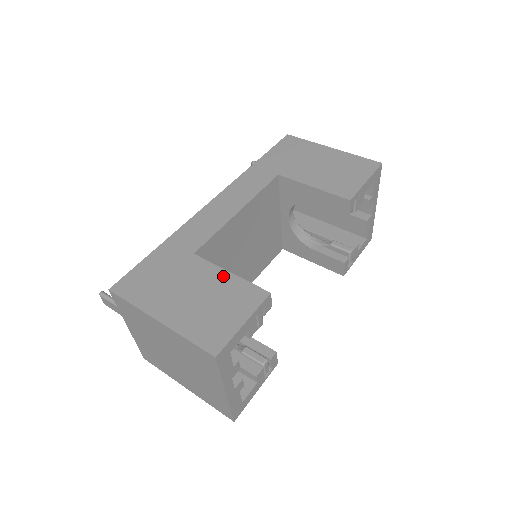
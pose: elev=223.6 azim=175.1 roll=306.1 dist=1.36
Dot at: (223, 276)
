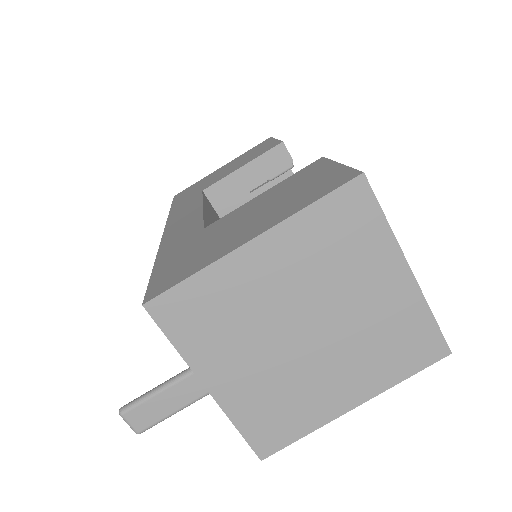
Dot at: (260, 197)
